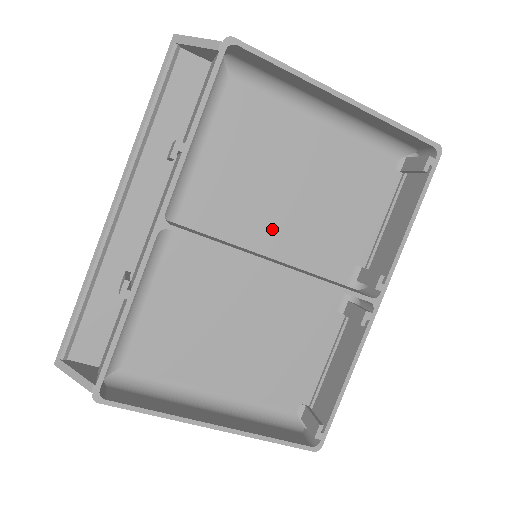
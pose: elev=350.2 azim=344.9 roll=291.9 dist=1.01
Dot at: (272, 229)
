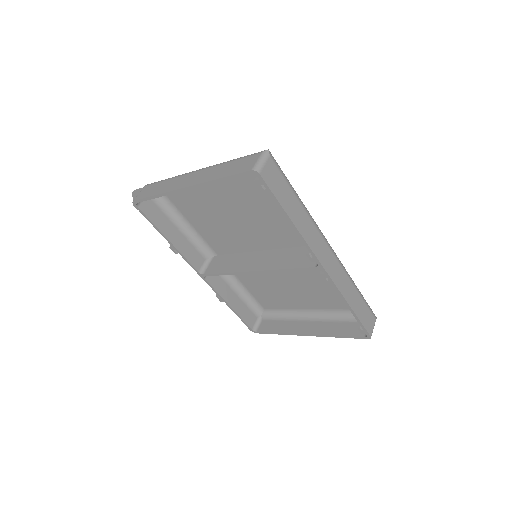
Dot at: (251, 238)
